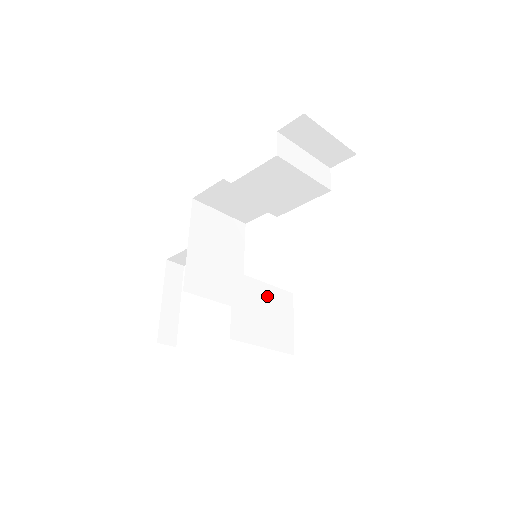
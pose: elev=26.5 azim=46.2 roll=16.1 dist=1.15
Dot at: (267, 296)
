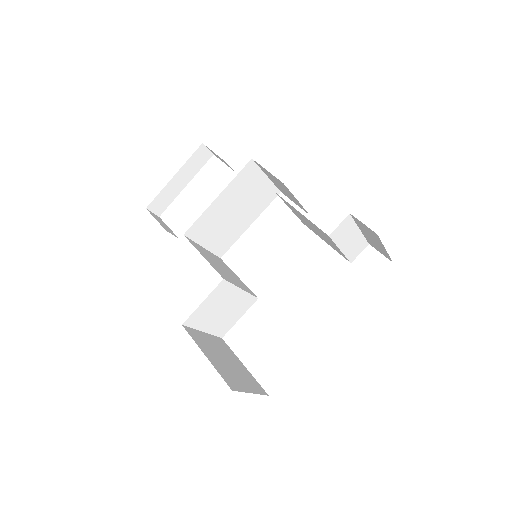
Dot at: (236, 299)
